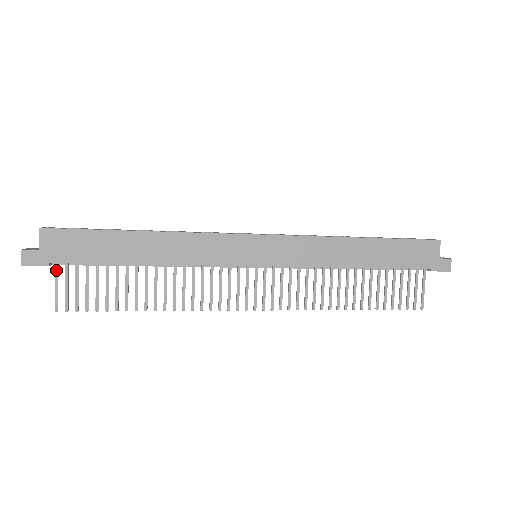
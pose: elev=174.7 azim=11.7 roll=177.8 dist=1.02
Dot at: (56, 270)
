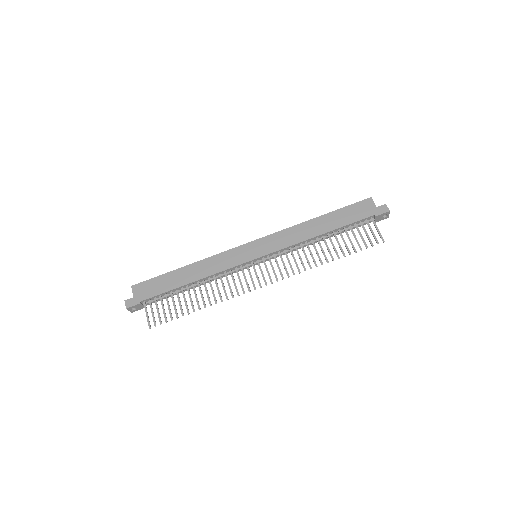
Dot at: (145, 306)
